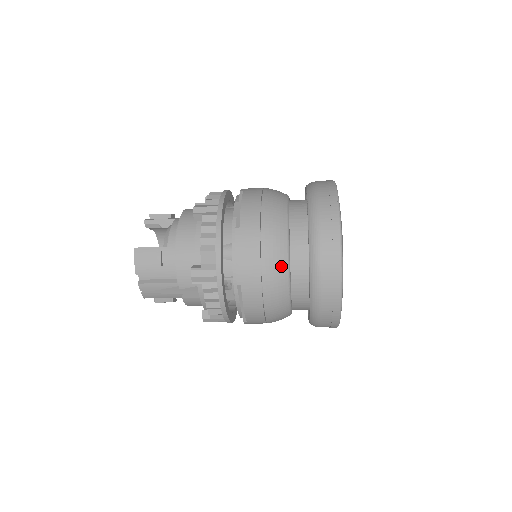
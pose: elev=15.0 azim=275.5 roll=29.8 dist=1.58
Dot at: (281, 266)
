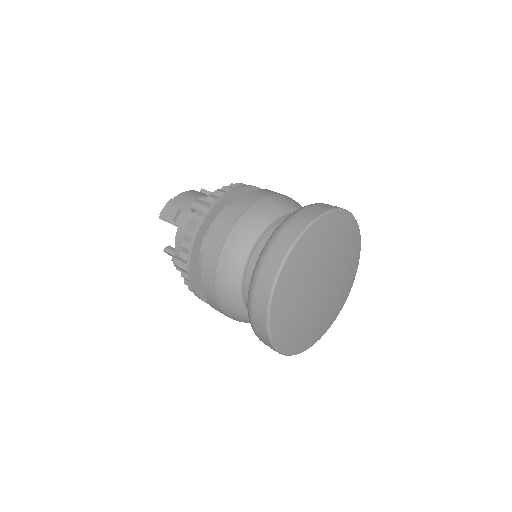
Dot at: occluded
